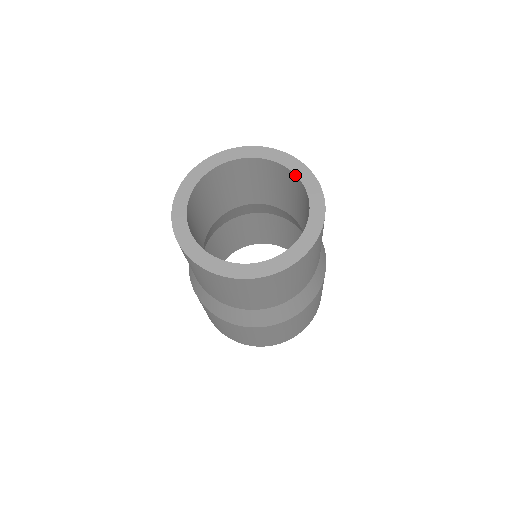
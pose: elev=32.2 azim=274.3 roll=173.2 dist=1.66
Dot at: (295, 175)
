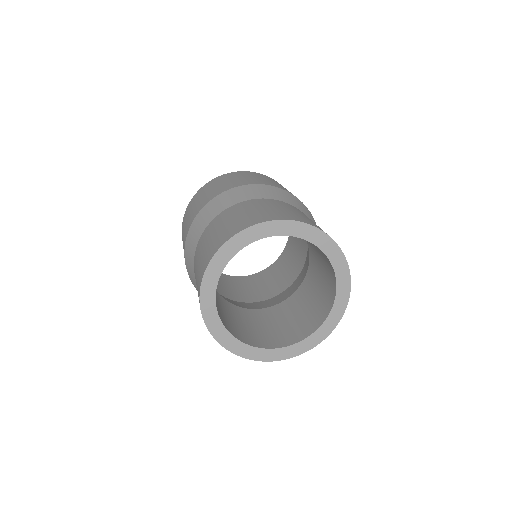
Dot at: (333, 268)
